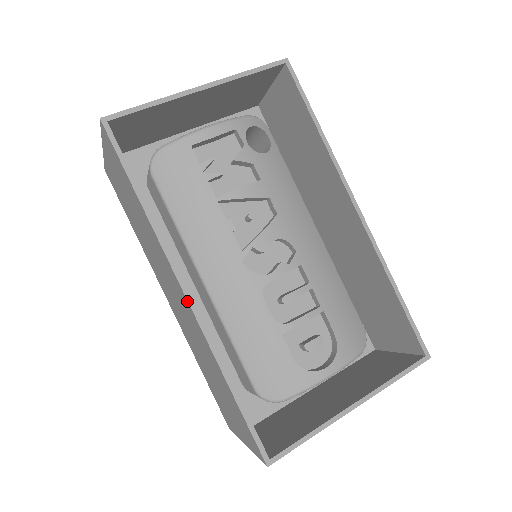
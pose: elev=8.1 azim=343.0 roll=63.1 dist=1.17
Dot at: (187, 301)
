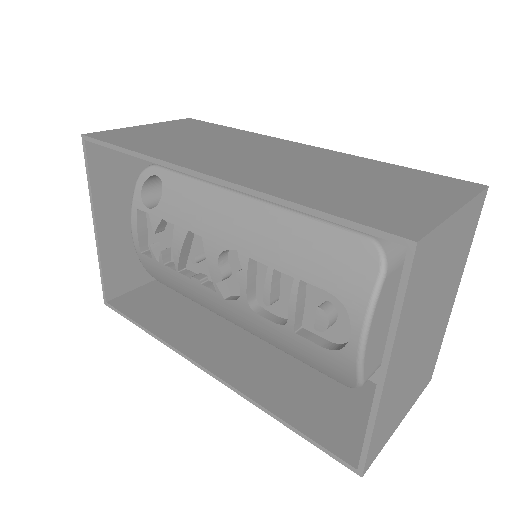
Dot at: (212, 375)
